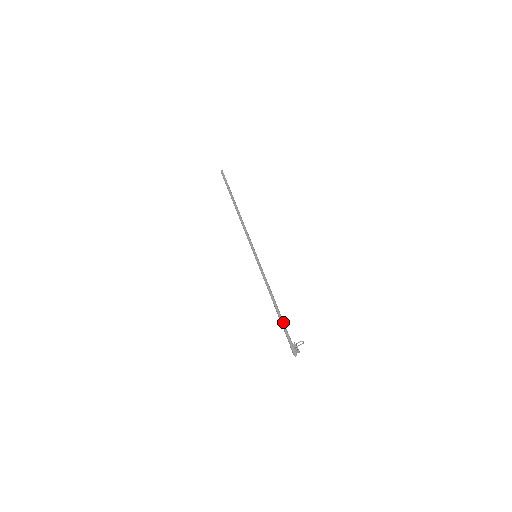
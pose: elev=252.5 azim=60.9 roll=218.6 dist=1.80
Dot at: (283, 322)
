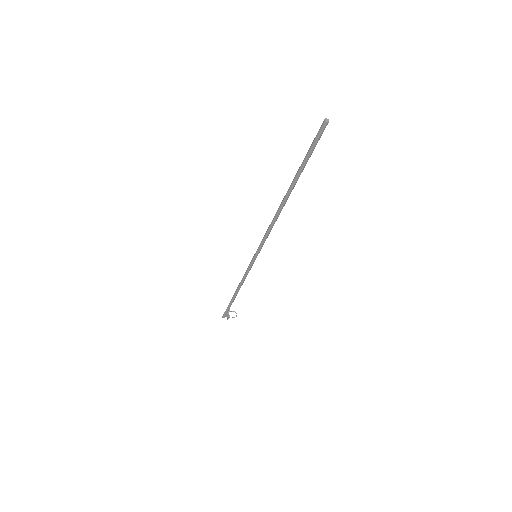
Dot at: occluded
